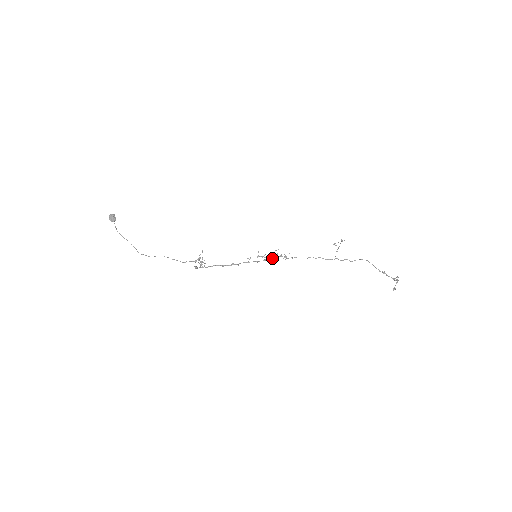
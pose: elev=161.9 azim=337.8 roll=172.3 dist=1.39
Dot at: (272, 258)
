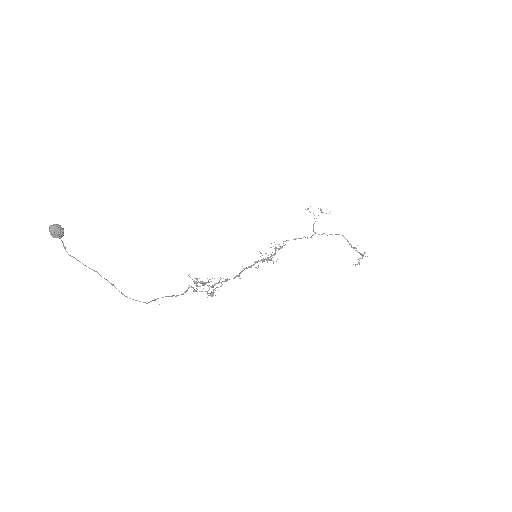
Dot at: occluded
